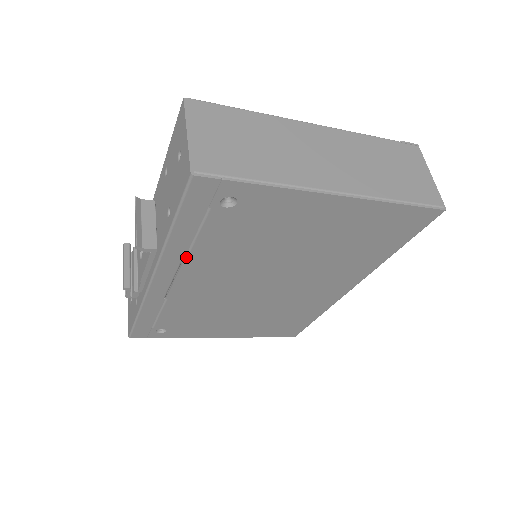
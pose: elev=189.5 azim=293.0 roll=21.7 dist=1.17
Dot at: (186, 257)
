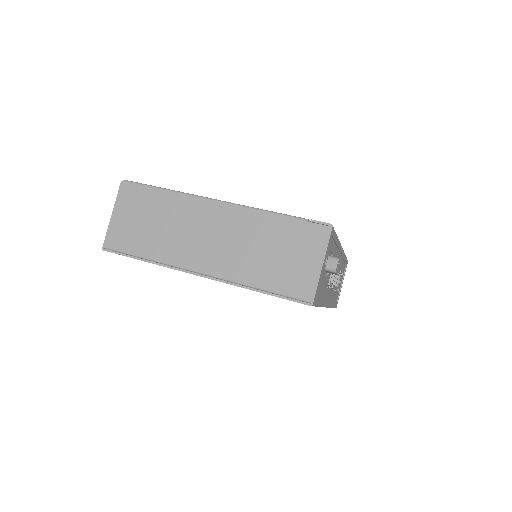
Dot at: occluded
